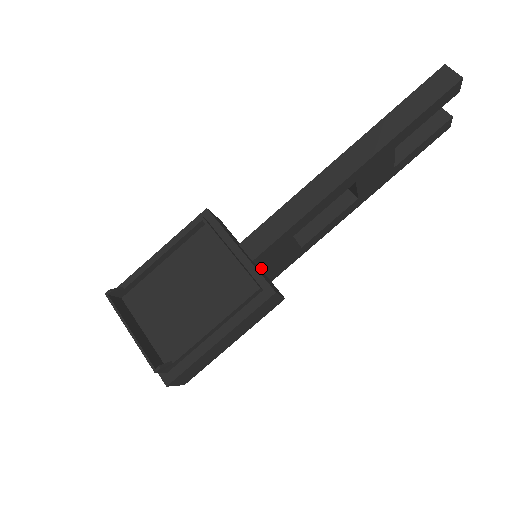
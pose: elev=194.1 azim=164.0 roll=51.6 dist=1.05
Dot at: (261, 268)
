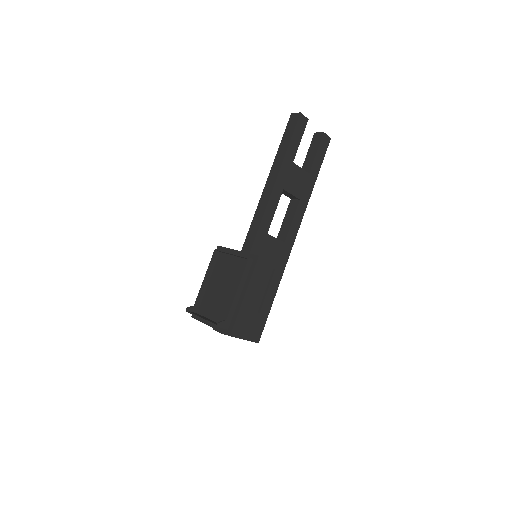
Dot at: occluded
